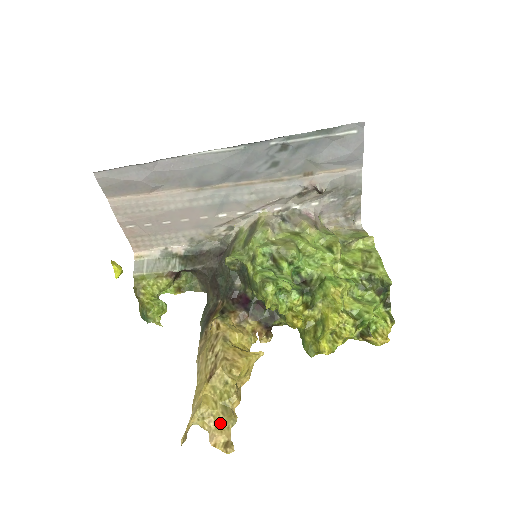
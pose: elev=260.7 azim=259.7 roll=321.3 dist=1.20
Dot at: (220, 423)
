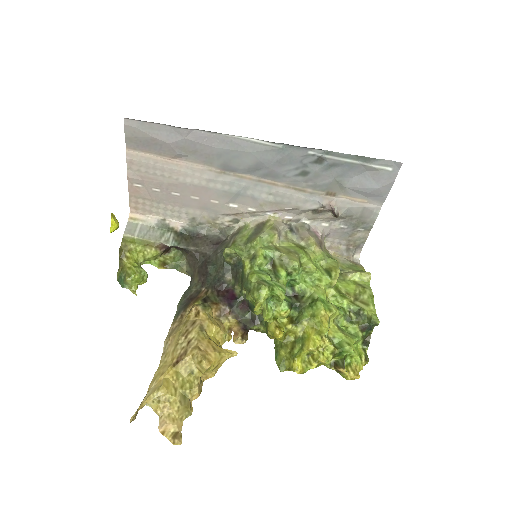
Dot at: (175, 411)
